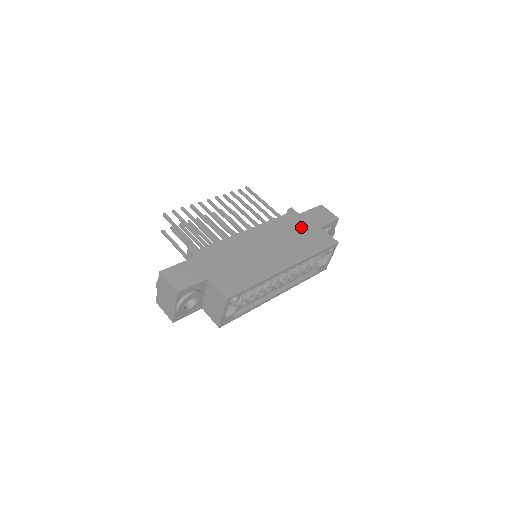
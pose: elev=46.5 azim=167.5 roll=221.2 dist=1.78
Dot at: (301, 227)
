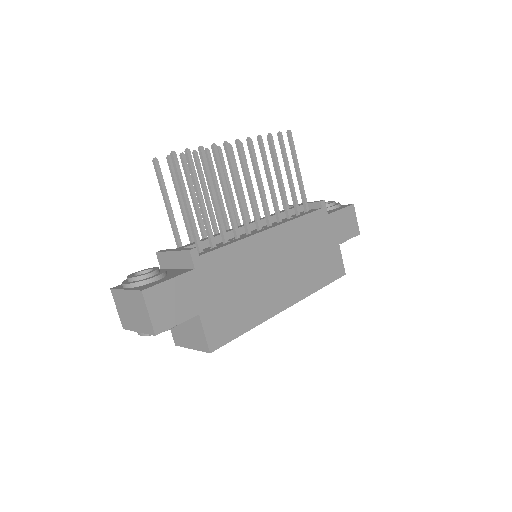
Dot at: (322, 240)
